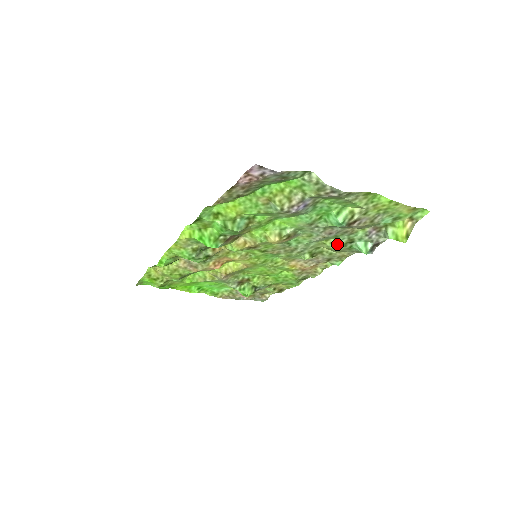
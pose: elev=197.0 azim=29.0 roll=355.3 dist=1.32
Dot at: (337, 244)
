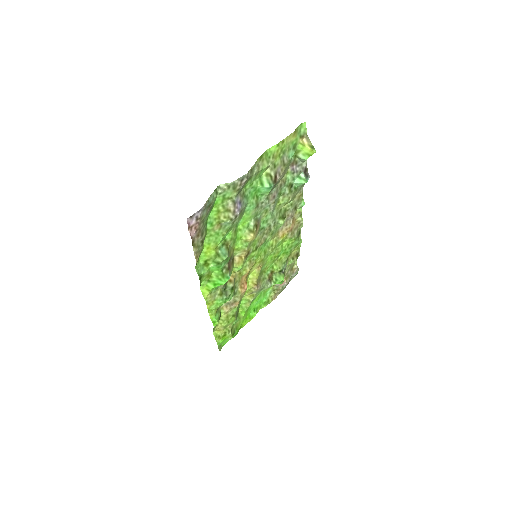
Dot at: (286, 196)
